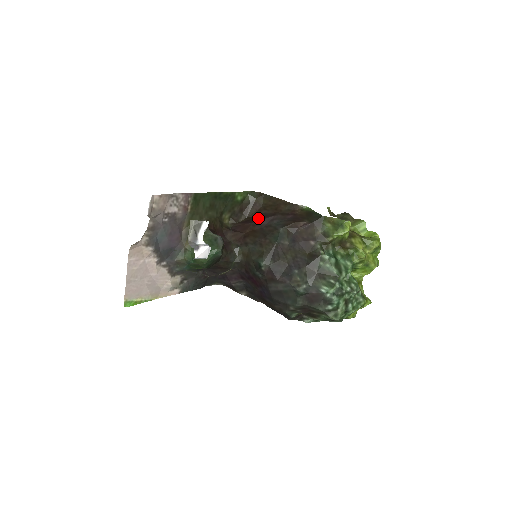
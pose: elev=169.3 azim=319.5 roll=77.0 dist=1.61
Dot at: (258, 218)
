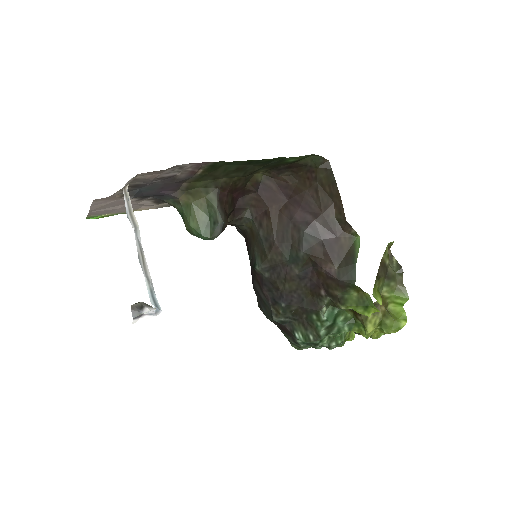
Dot at: (298, 199)
